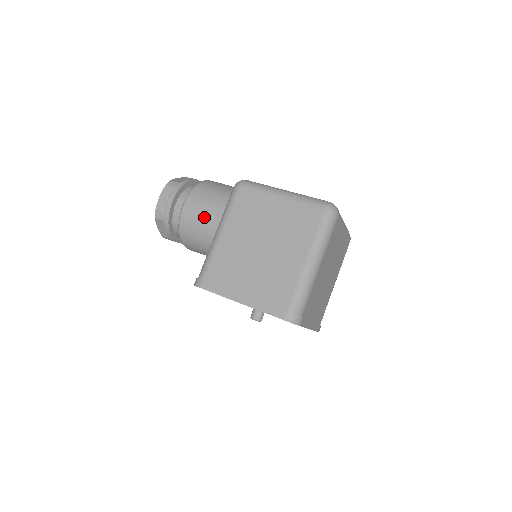
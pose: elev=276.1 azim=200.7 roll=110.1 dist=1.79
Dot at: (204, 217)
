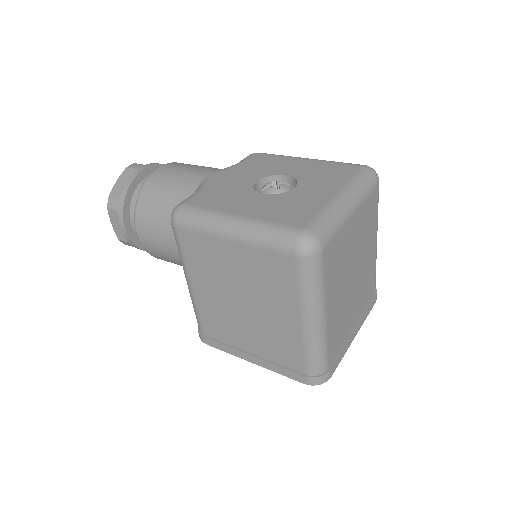
Dot at: (166, 251)
